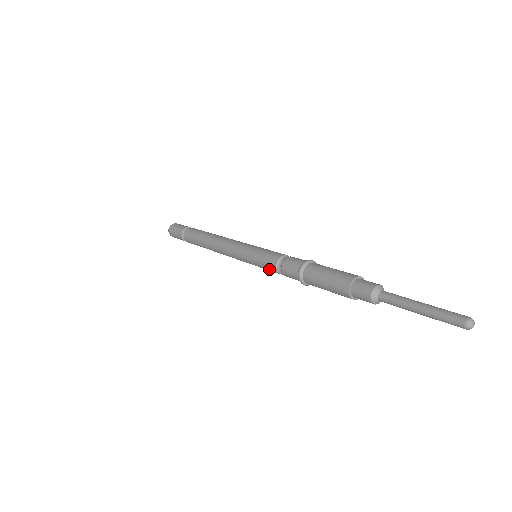
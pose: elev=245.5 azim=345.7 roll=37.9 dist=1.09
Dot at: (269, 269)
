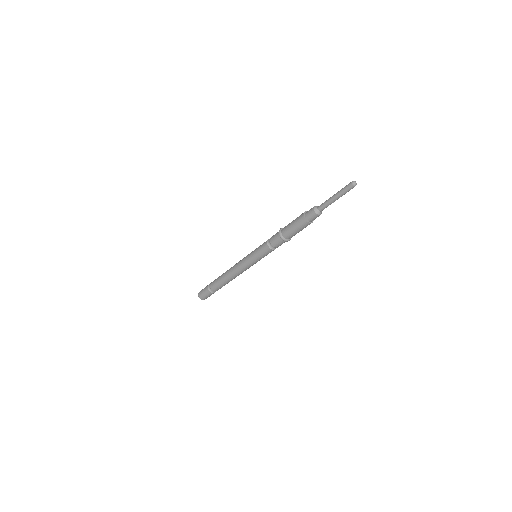
Dot at: (266, 252)
